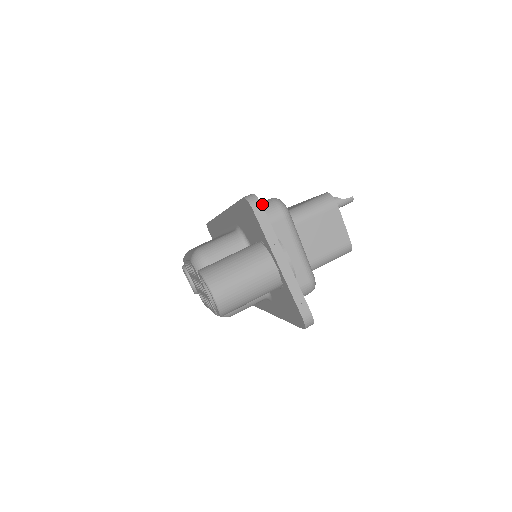
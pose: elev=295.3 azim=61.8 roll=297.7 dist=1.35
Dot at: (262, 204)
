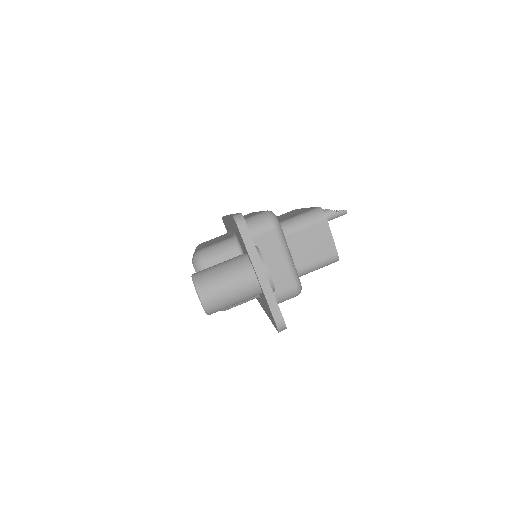
Dot at: (256, 216)
